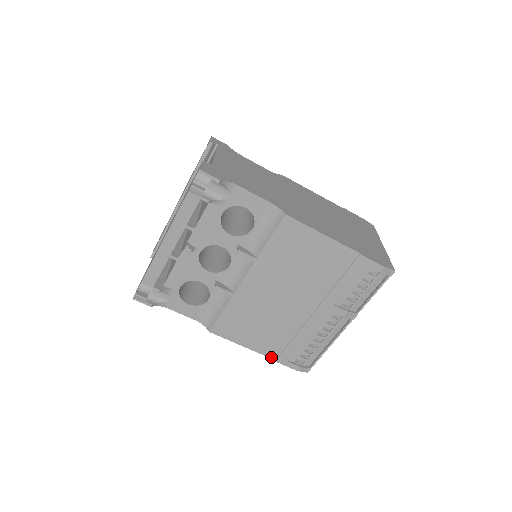
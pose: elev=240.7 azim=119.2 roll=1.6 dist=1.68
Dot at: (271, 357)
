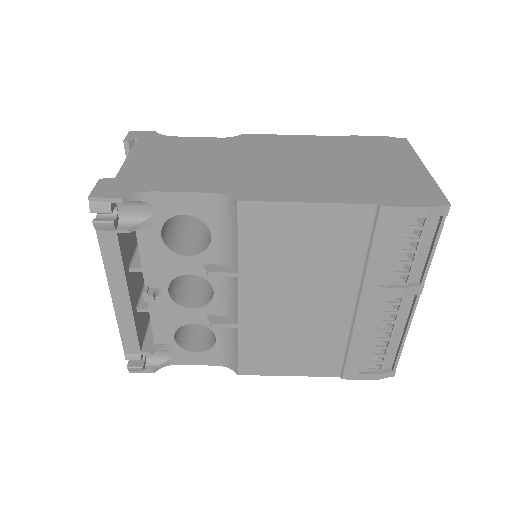
Dot at: (333, 375)
